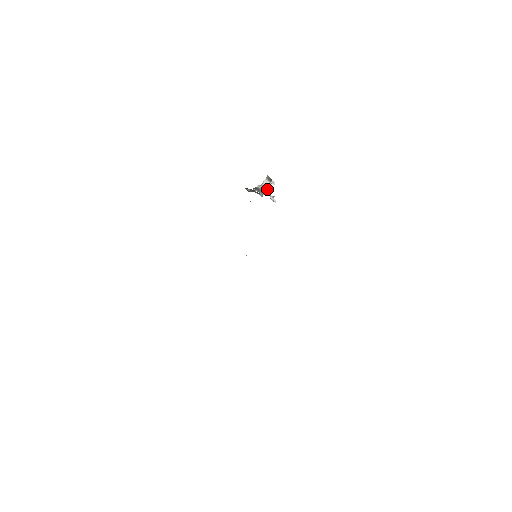
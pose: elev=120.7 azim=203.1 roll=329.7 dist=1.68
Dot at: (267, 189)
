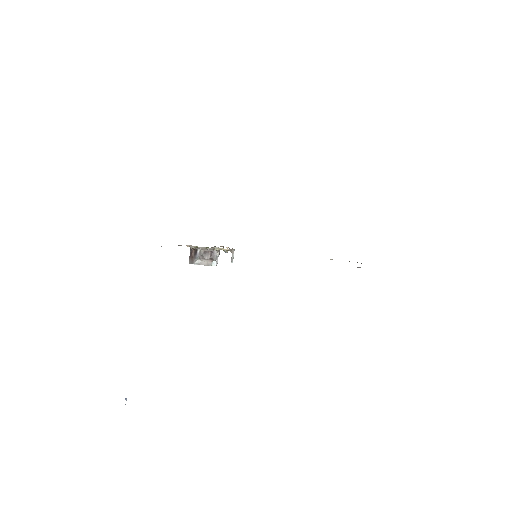
Dot at: (216, 260)
